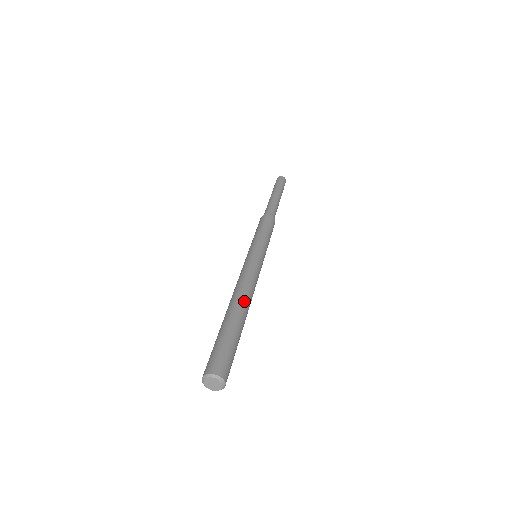
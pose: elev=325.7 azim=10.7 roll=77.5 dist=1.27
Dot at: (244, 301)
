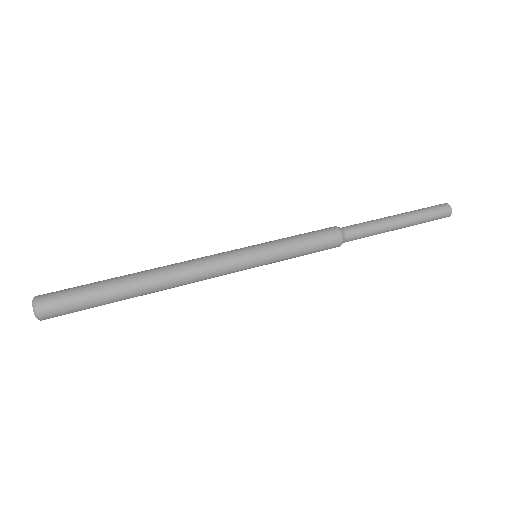
Dot at: (155, 272)
